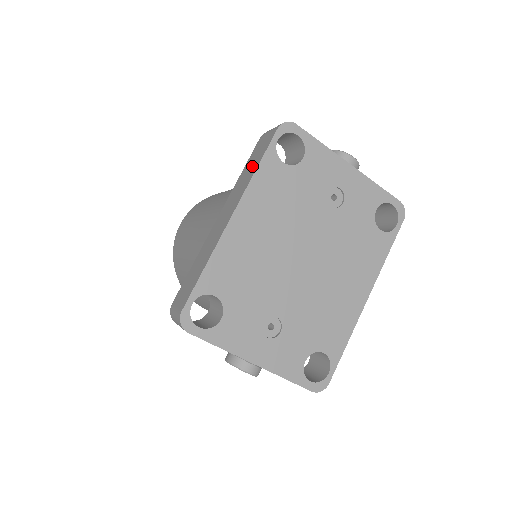
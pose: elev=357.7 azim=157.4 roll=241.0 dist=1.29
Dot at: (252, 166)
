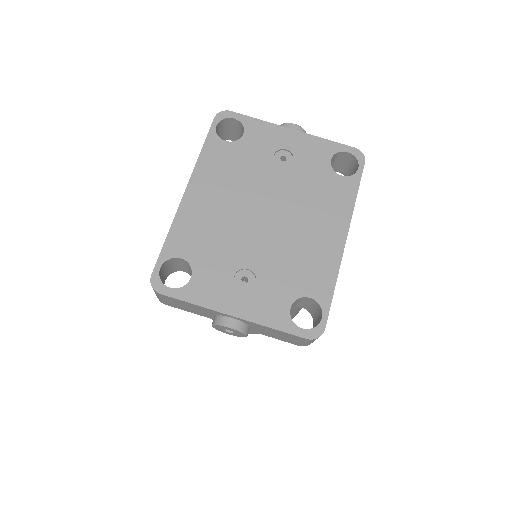
Dot at: occluded
